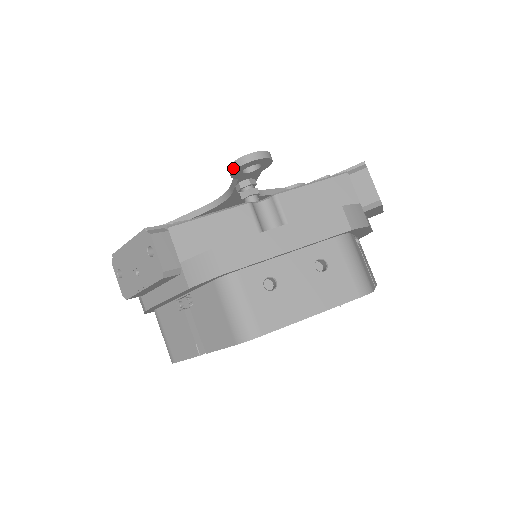
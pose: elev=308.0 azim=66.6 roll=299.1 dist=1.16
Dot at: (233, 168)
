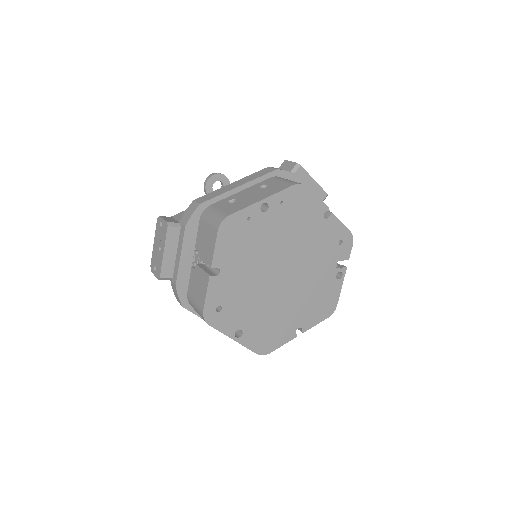
Dot at: (205, 186)
